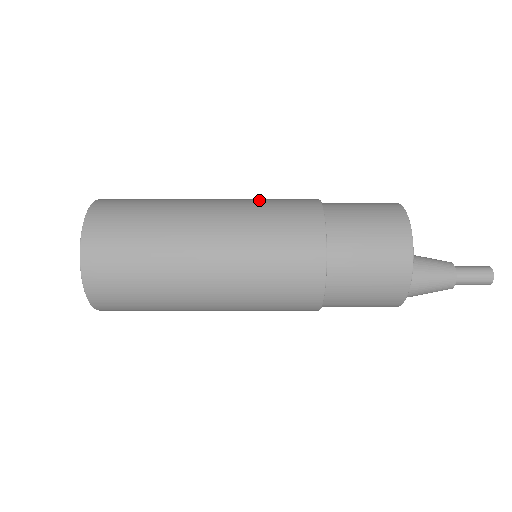
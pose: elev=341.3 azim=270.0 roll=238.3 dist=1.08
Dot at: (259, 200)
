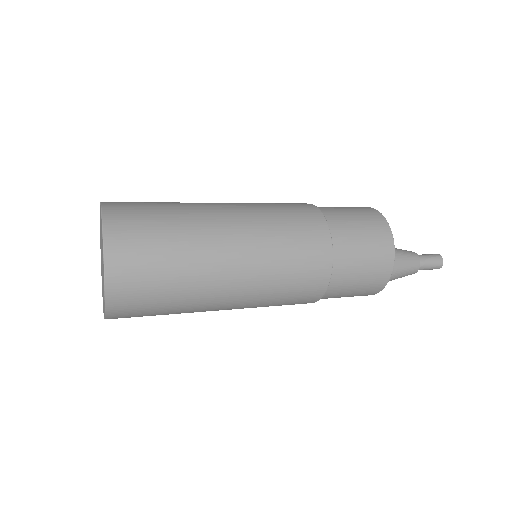
Dot at: occluded
